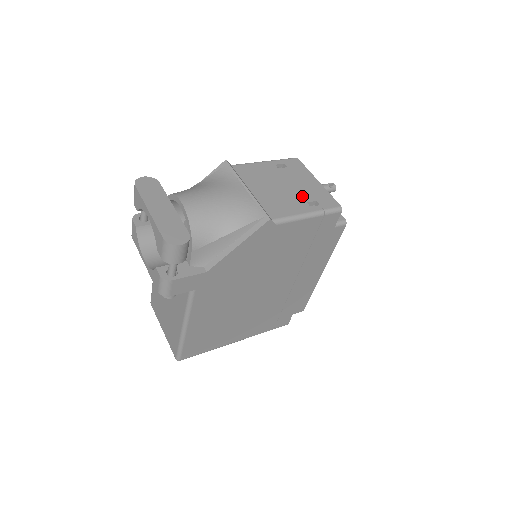
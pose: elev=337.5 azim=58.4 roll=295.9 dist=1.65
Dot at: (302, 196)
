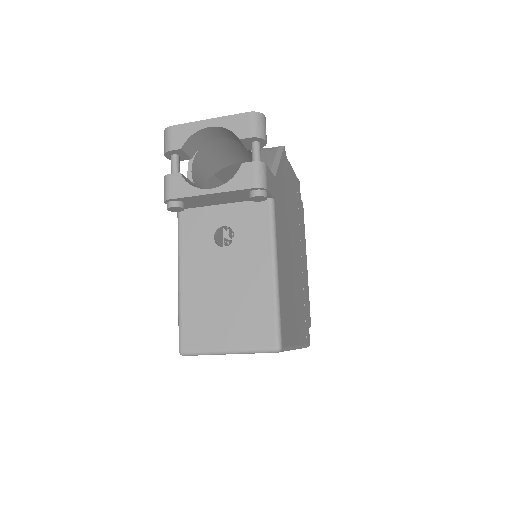
Dot at: occluded
